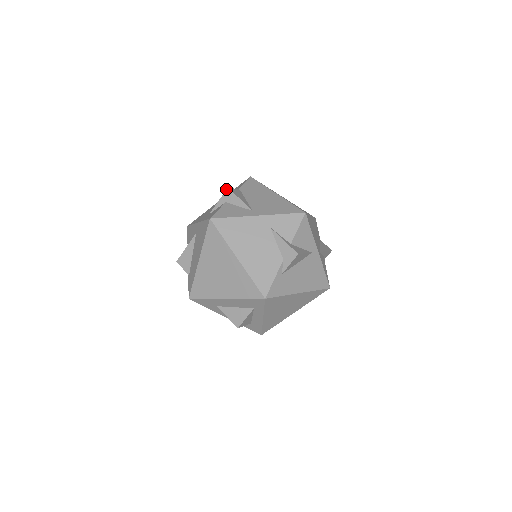
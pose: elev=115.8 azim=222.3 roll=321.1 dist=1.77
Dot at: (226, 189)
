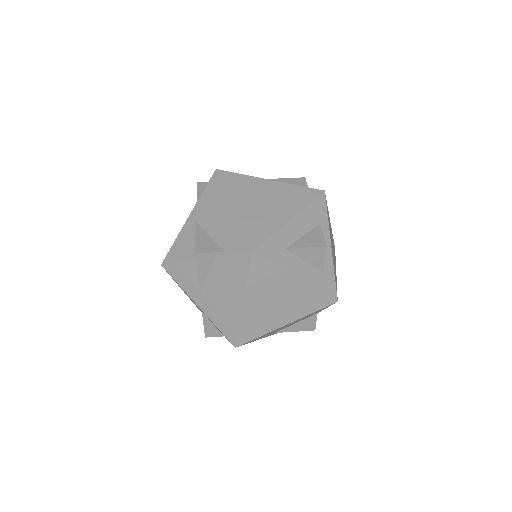
Dot at: occluded
